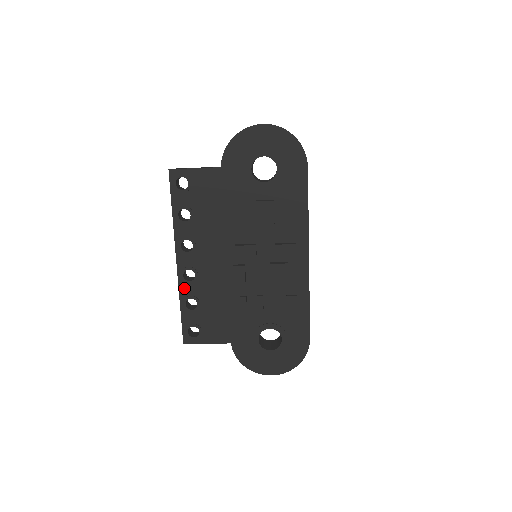
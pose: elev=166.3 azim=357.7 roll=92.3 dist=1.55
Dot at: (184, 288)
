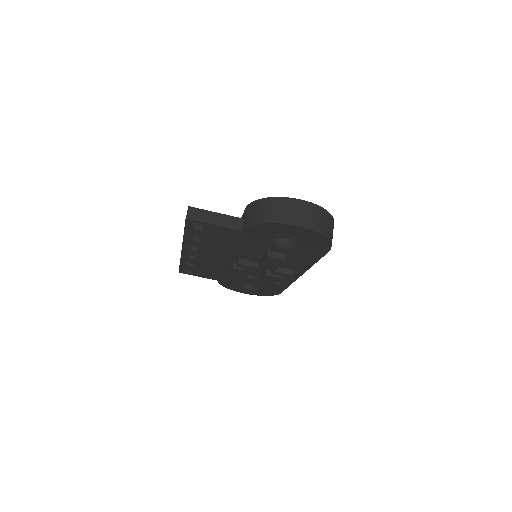
Dot at: (185, 259)
